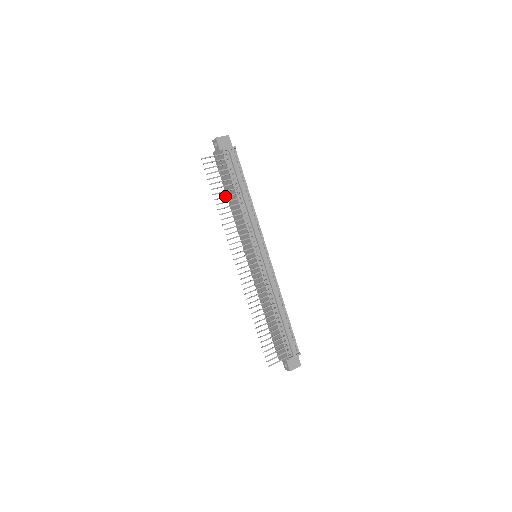
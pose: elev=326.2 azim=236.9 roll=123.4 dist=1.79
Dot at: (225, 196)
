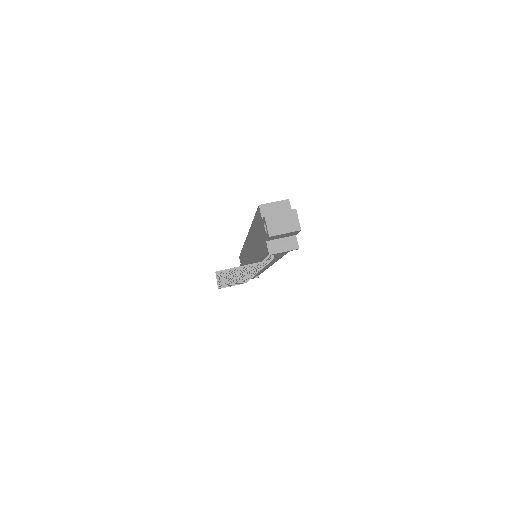
Dot at: occluded
